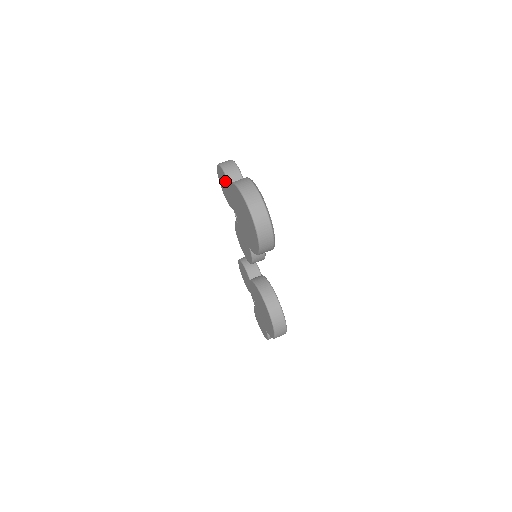
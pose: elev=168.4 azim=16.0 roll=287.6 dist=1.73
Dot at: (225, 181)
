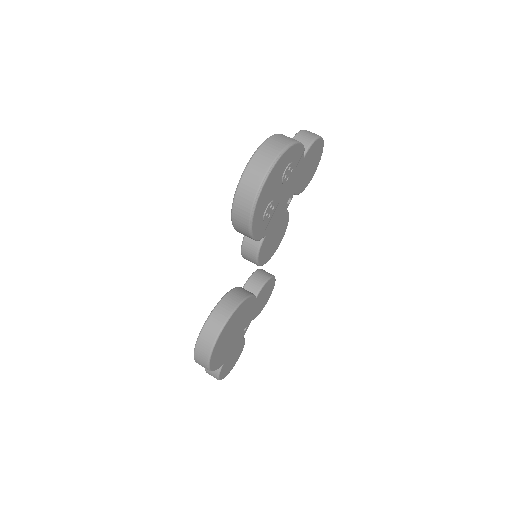
Dot at: occluded
